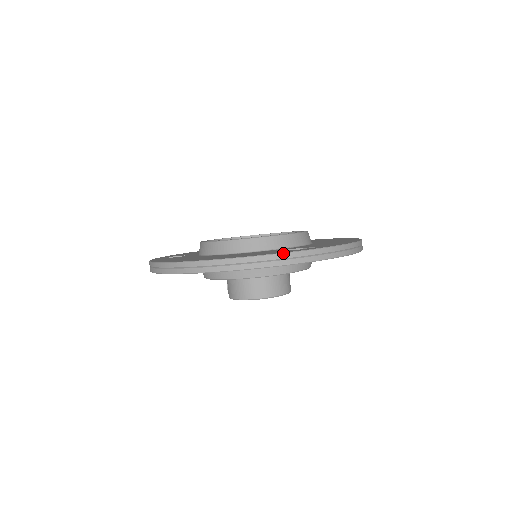
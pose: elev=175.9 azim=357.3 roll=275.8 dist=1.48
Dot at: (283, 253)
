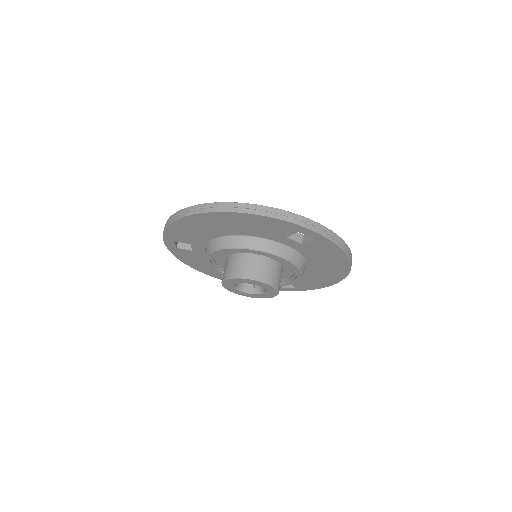
Dot at: (290, 212)
